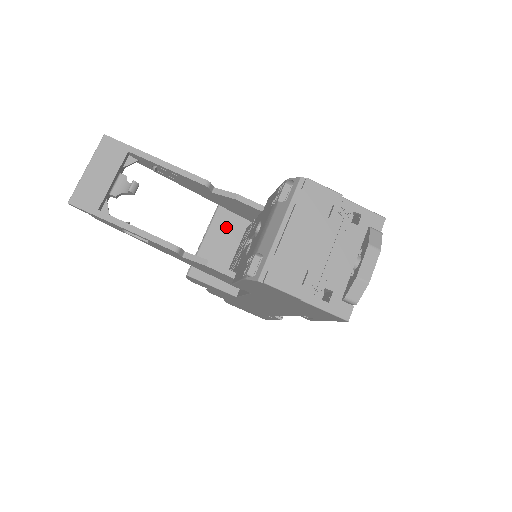
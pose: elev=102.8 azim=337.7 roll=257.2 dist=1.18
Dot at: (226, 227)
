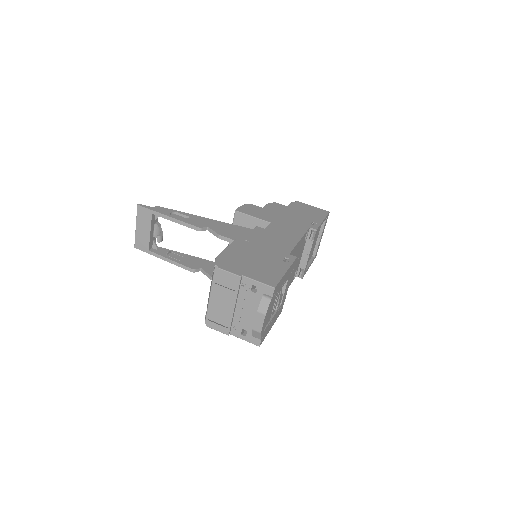
Dot at: occluded
